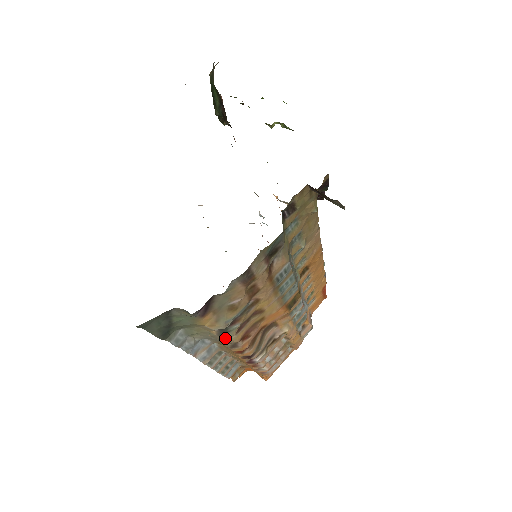
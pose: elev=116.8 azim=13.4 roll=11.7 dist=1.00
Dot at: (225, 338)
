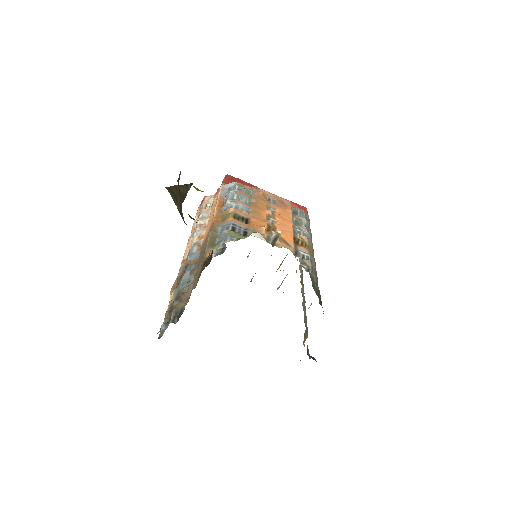
Dot at: occluded
